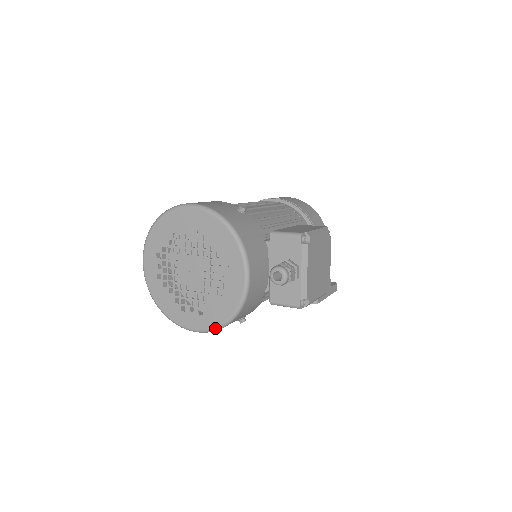
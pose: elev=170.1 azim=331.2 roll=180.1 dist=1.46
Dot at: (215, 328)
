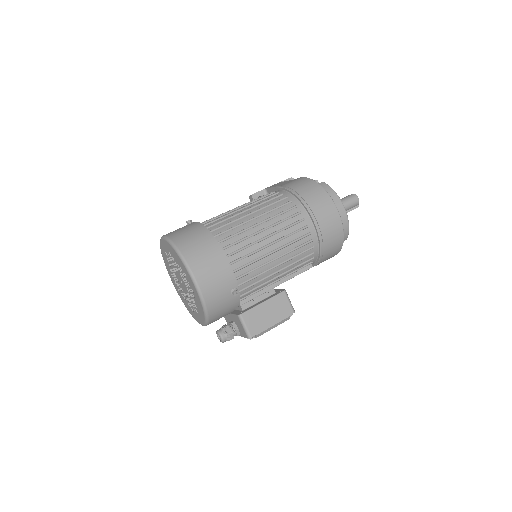
Dot at: occluded
